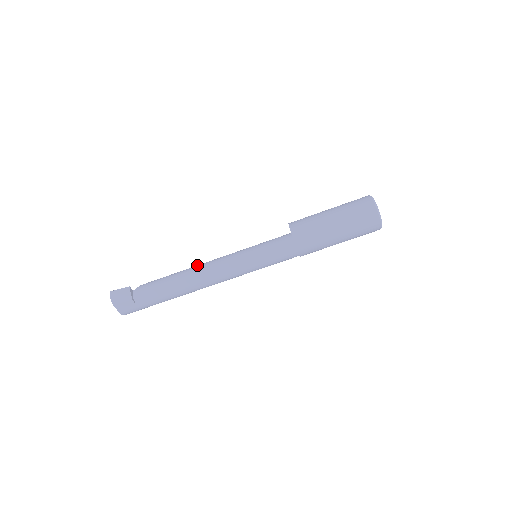
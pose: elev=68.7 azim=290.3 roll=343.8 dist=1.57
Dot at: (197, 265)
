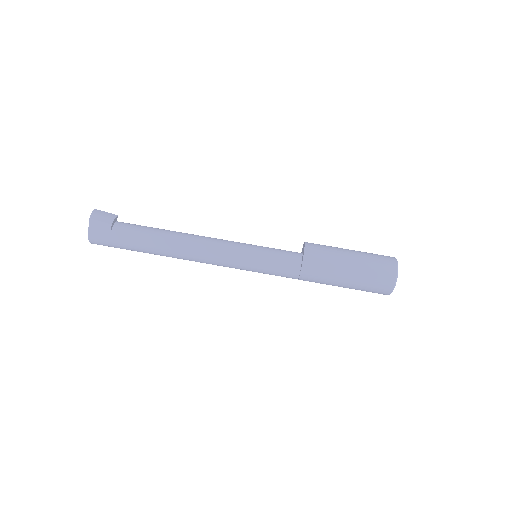
Dot at: occluded
